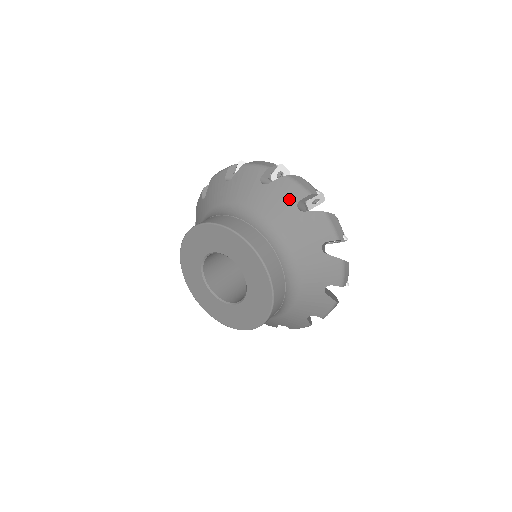
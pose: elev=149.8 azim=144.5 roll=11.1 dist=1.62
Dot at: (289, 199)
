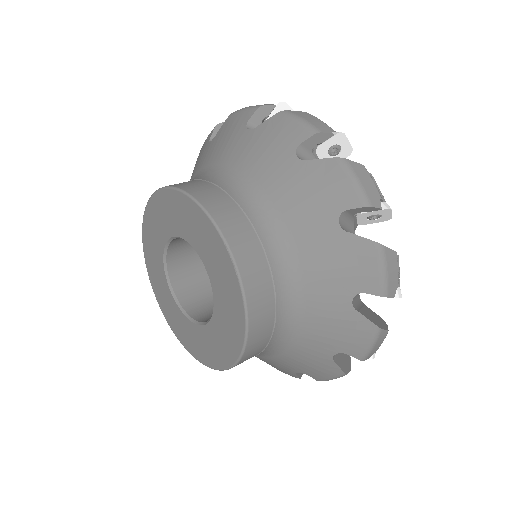
Dot at: (283, 144)
